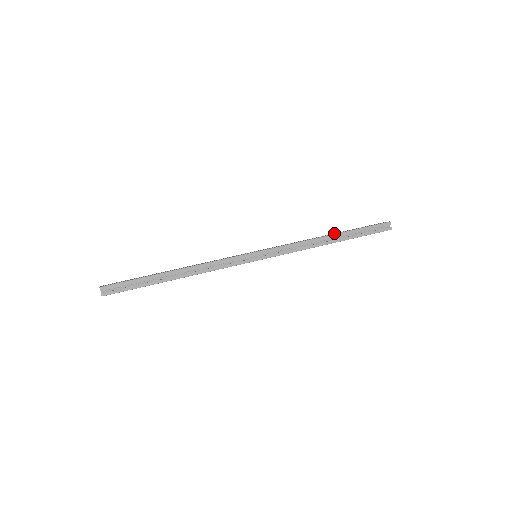
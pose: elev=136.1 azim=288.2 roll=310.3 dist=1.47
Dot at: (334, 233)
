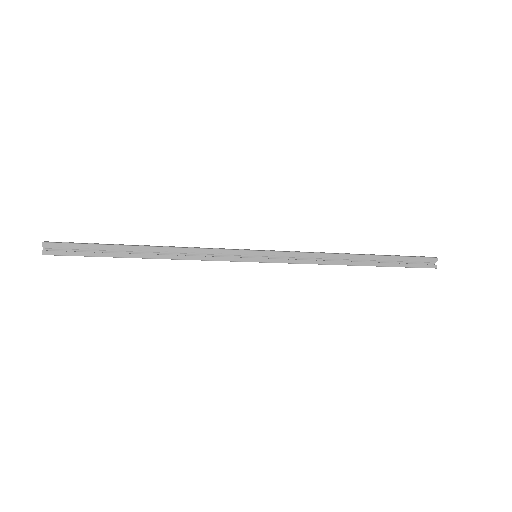
Dot at: occluded
